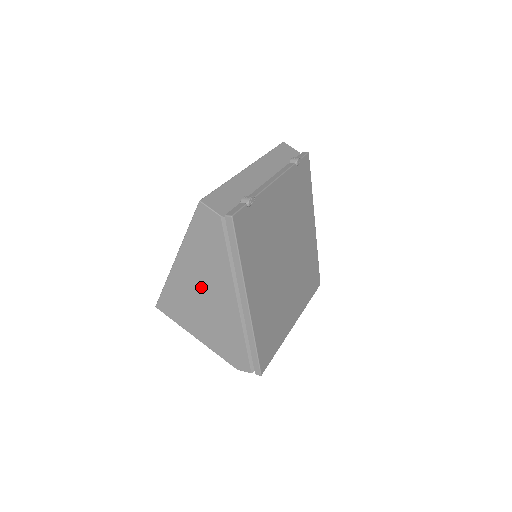
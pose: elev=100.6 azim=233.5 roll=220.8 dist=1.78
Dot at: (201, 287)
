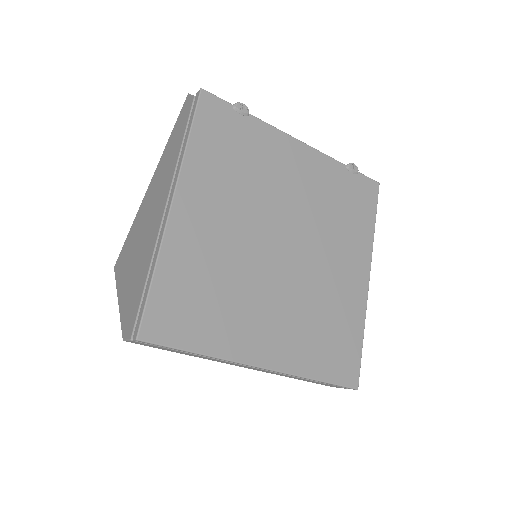
Dot at: (150, 207)
